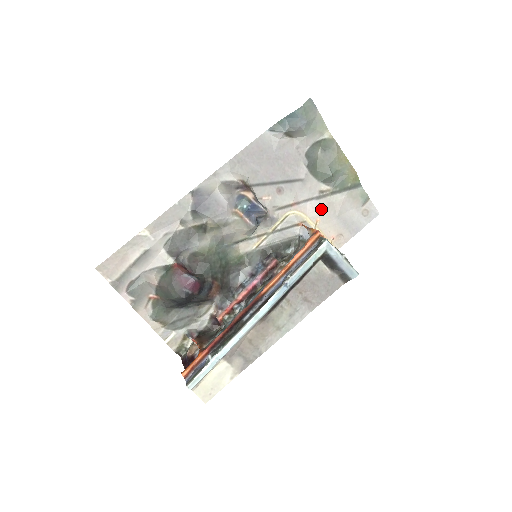
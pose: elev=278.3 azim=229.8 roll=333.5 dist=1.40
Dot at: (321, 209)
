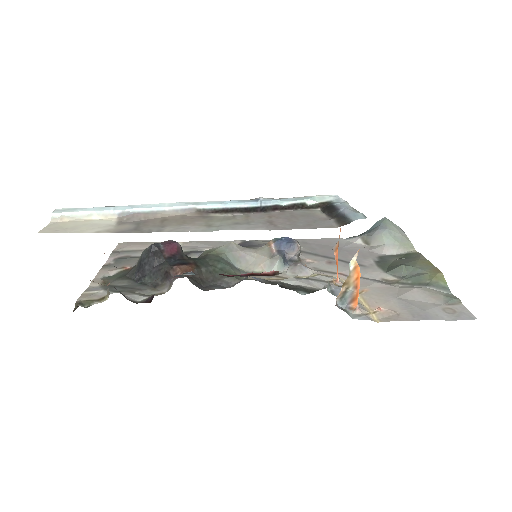
Dot at: (375, 286)
